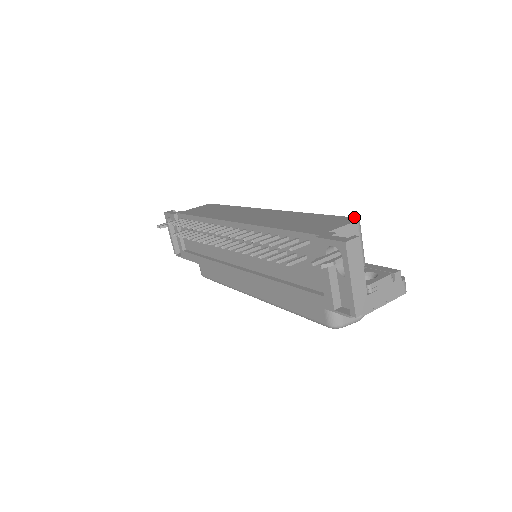
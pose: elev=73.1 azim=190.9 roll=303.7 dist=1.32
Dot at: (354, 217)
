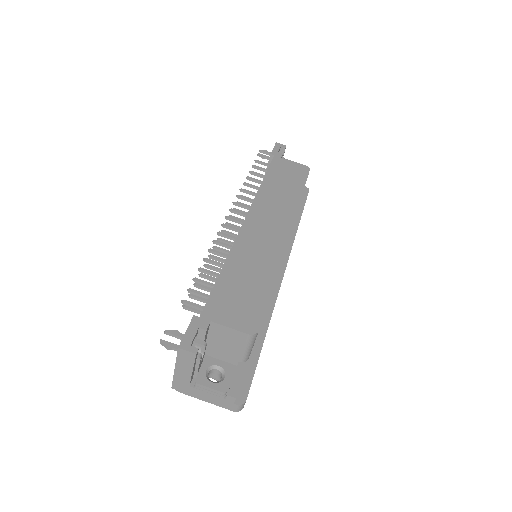
Dot at: (259, 327)
